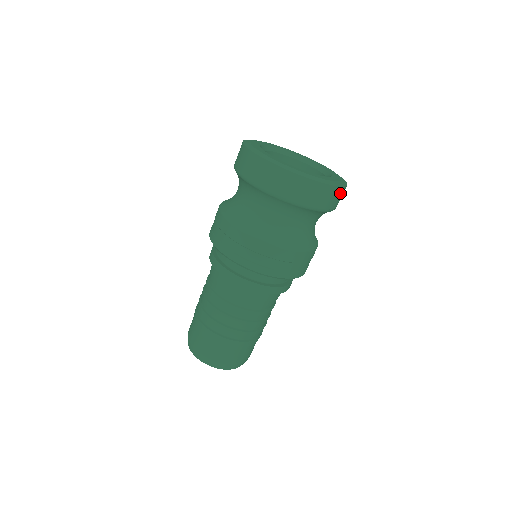
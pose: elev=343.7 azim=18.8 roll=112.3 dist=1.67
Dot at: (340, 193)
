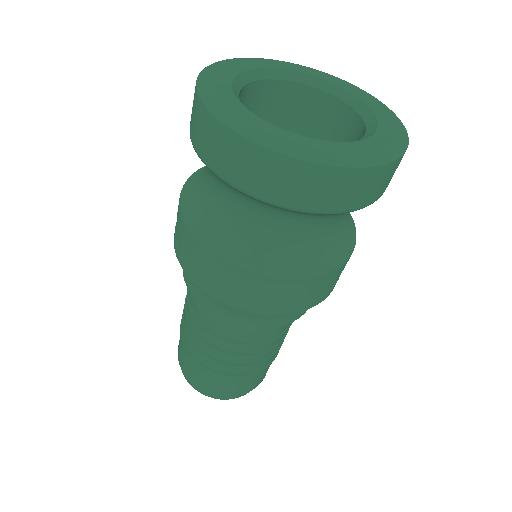
Dot at: (309, 176)
